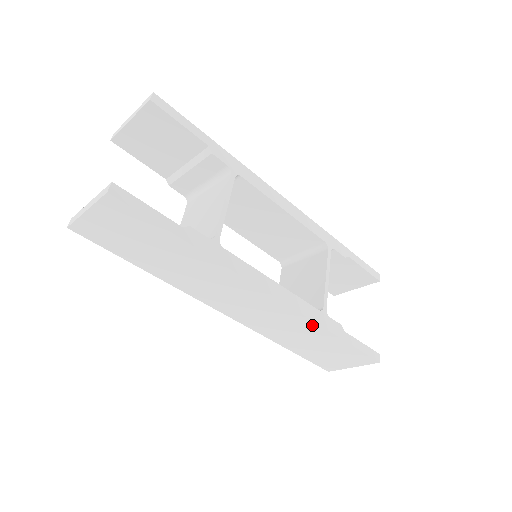
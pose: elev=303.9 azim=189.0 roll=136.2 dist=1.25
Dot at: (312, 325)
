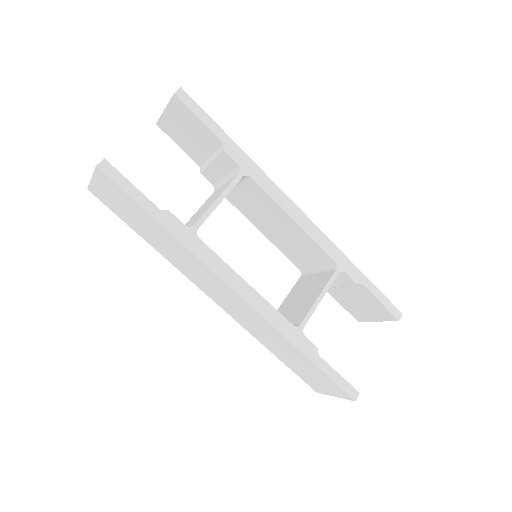
Dot at: (281, 337)
